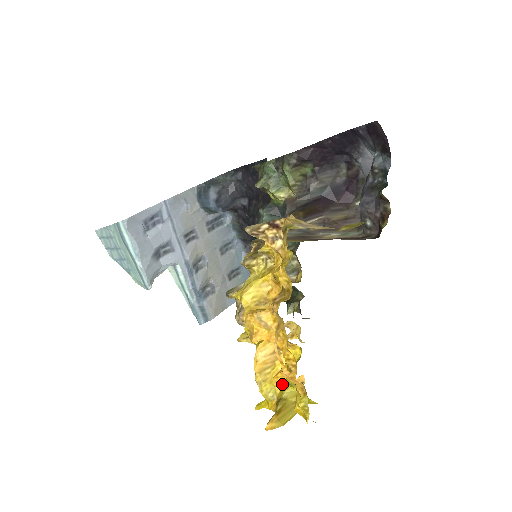
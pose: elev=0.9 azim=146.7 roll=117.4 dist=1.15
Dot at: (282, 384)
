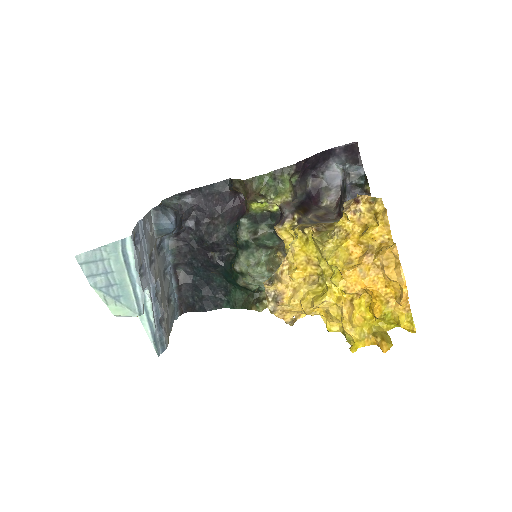
Dot at: (380, 317)
